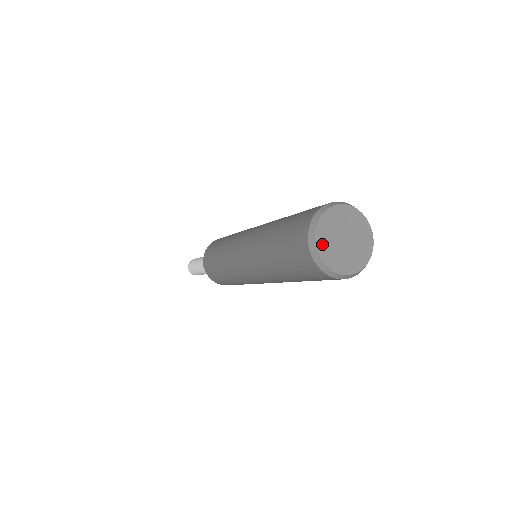
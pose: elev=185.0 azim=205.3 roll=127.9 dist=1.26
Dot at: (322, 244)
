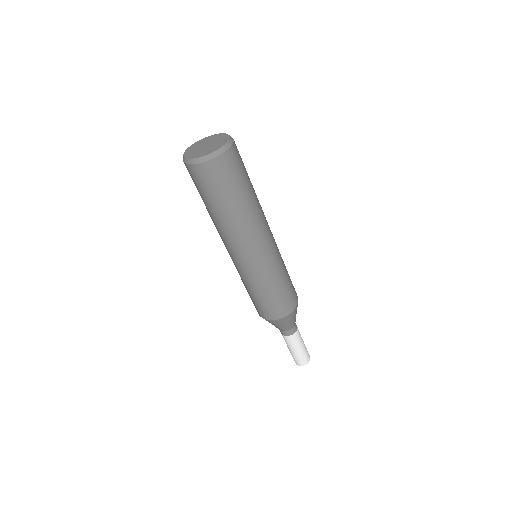
Dot at: (197, 156)
